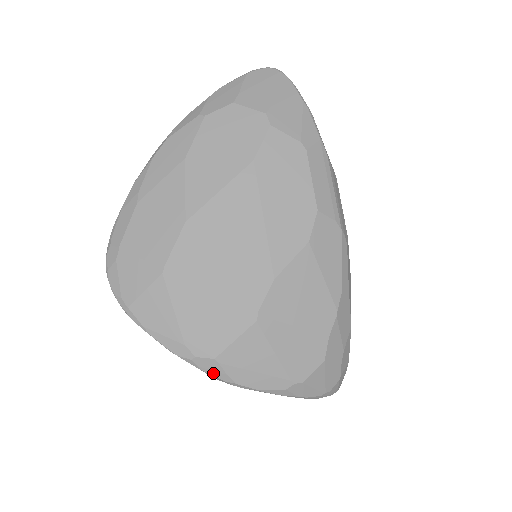
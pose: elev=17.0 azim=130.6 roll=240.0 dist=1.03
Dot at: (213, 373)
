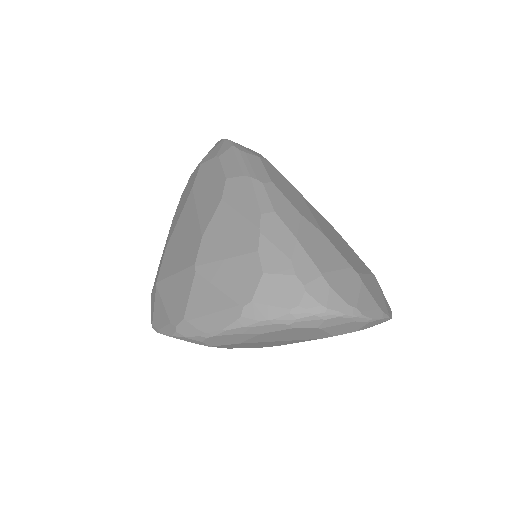
Dot at: (190, 334)
